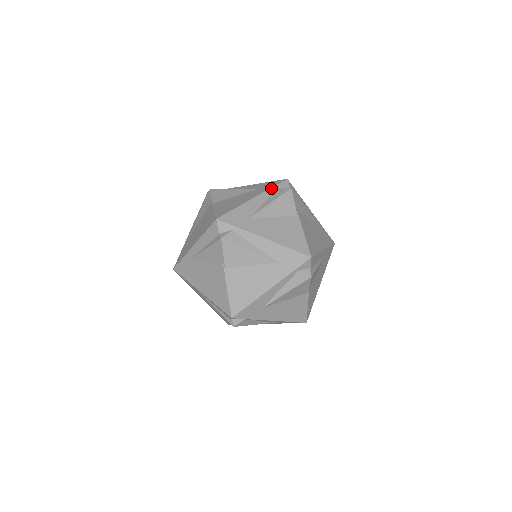
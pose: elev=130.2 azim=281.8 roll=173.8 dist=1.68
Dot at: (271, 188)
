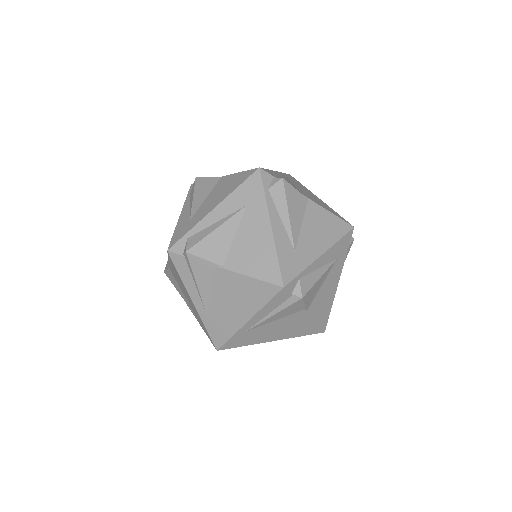
Dot at: (186, 198)
